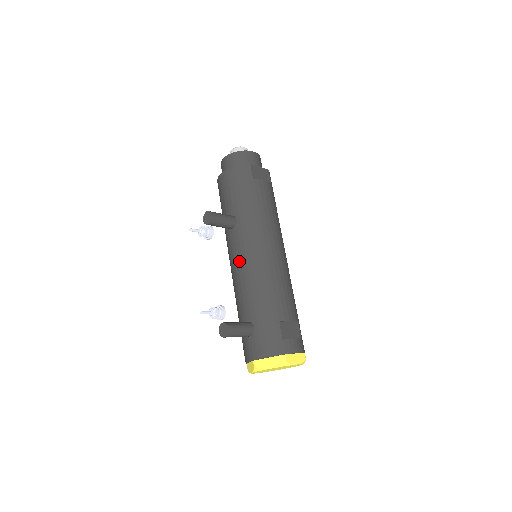
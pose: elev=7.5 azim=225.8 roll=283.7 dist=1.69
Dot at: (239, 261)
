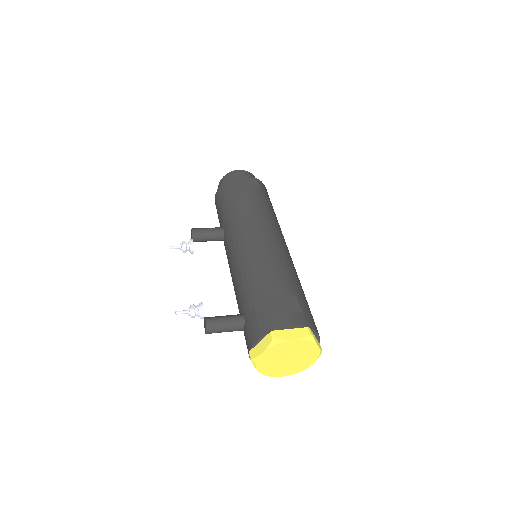
Dot at: (229, 263)
